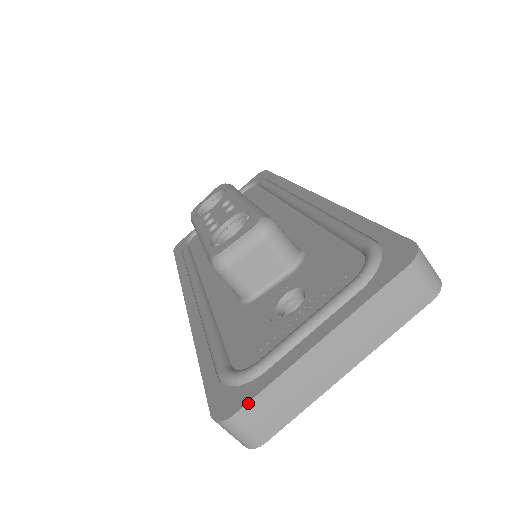
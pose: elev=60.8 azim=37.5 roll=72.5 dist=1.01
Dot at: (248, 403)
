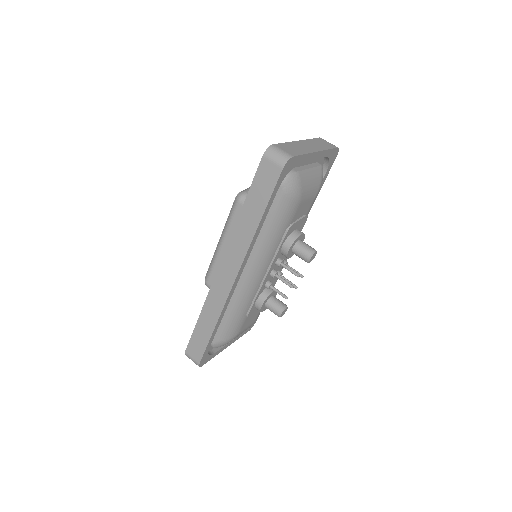
Dot at: (278, 144)
